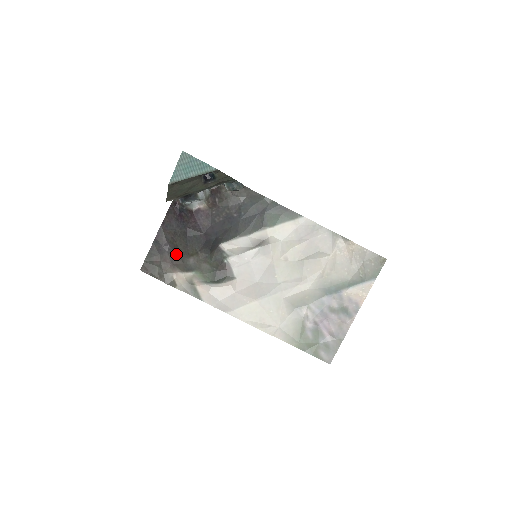
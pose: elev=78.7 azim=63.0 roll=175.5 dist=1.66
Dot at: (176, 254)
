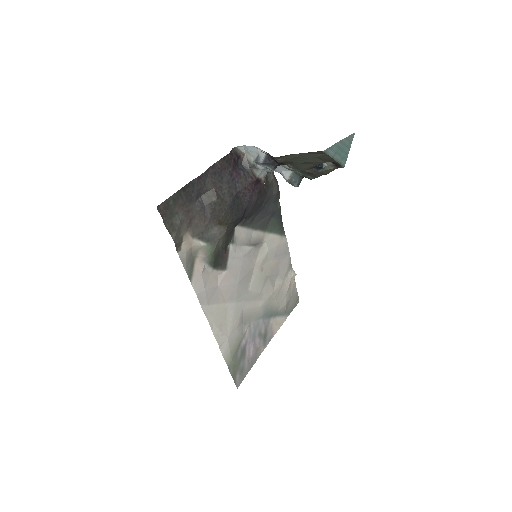
Dot at: (204, 212)
